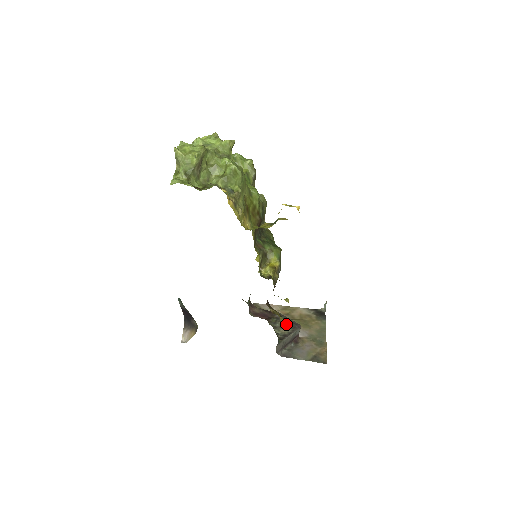
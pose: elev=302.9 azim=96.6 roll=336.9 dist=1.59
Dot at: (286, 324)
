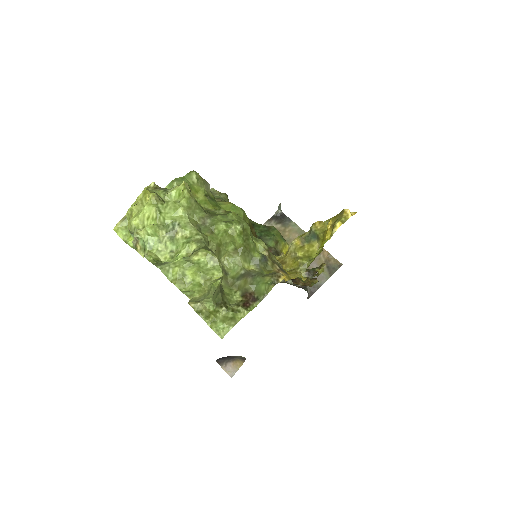
Dot at: occluded
